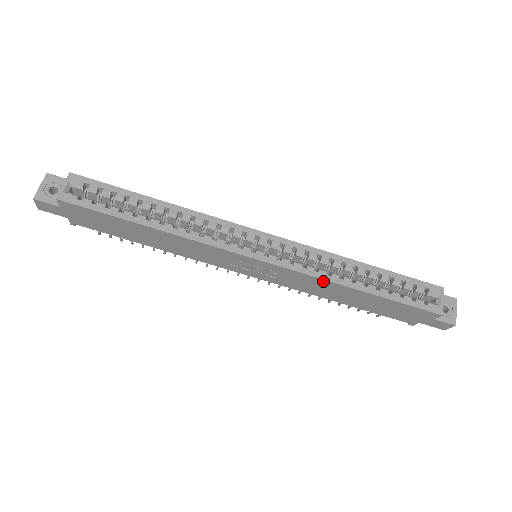
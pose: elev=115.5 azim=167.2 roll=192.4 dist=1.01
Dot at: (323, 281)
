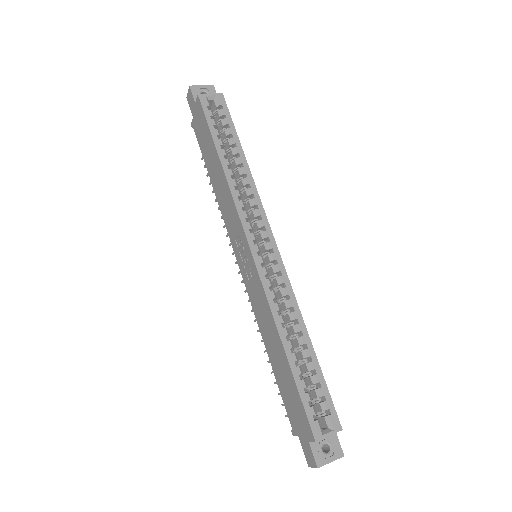
Dot at: (270, 312)
